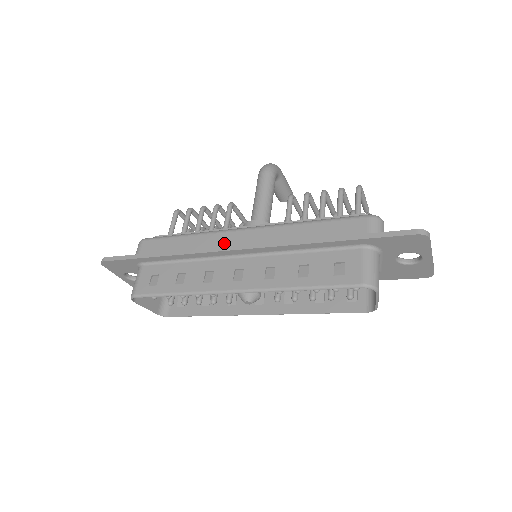
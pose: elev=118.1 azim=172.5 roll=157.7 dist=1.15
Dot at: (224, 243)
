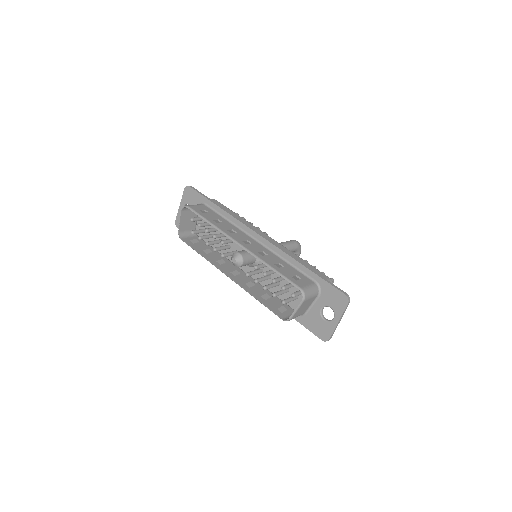
Dot at: occluded
